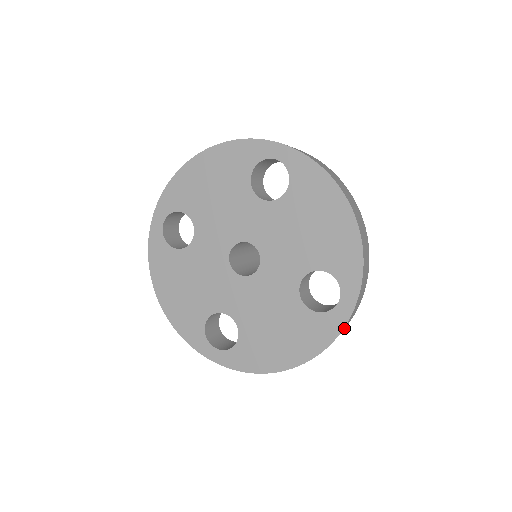
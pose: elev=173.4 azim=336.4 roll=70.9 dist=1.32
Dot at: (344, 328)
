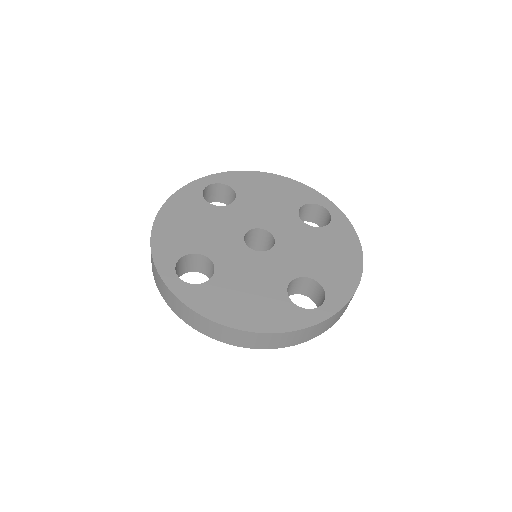
Dot at: occluded
